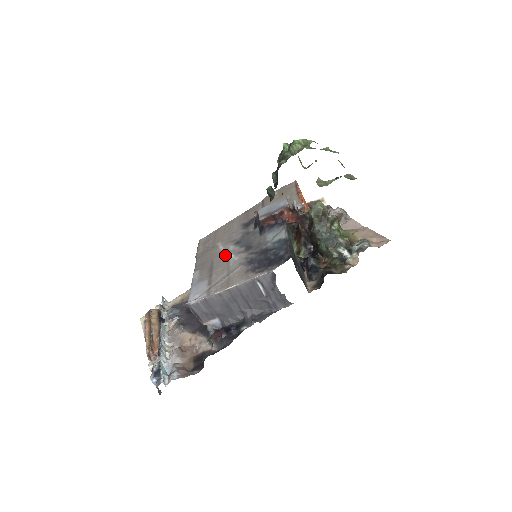
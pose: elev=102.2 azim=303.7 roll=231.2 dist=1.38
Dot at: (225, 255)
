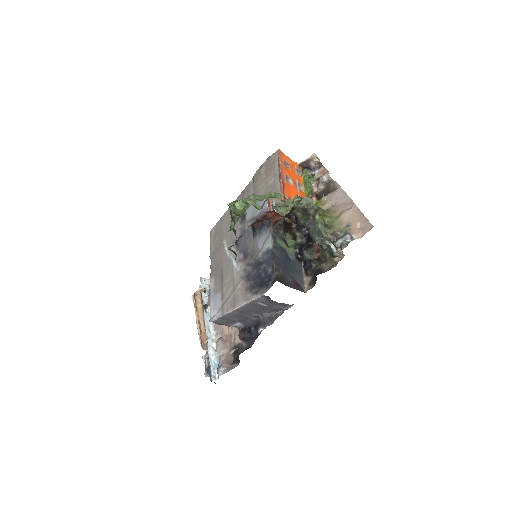
Dot at: (230, 261)
